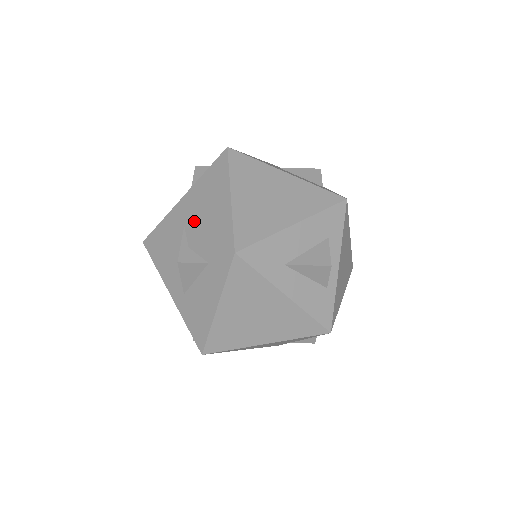
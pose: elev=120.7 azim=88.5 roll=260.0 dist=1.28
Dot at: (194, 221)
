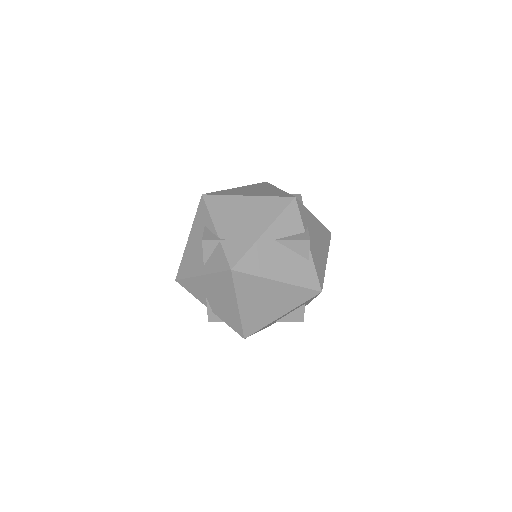
Dot at: (213, 301)
